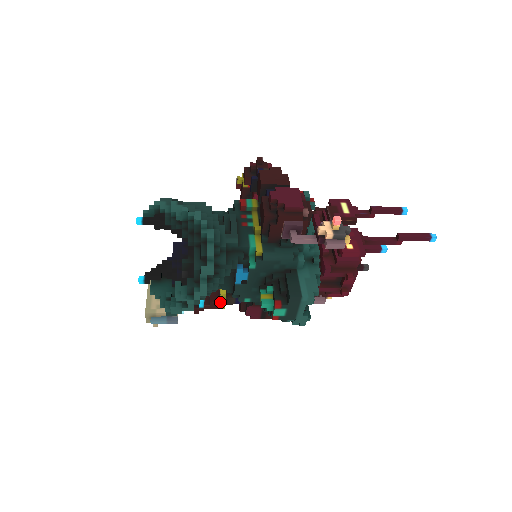
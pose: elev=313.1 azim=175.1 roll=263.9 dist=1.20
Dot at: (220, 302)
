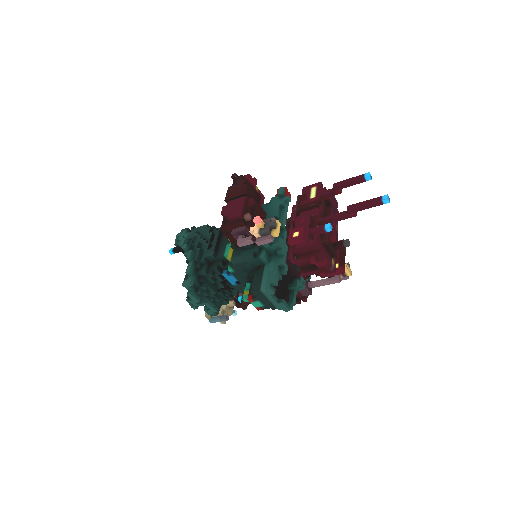
Dot at: occluded
